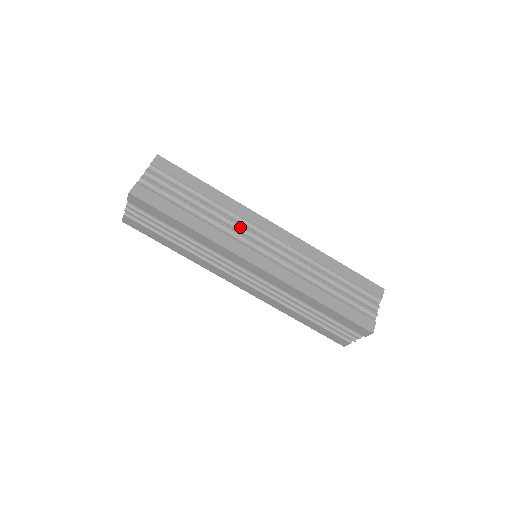
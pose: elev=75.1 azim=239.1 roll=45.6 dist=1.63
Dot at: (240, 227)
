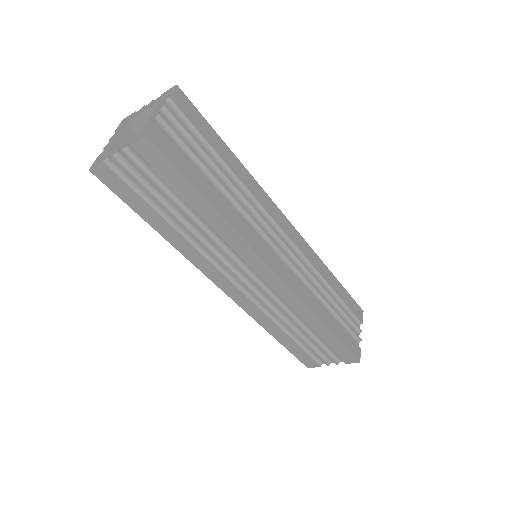
Dot at: (261, 219)
